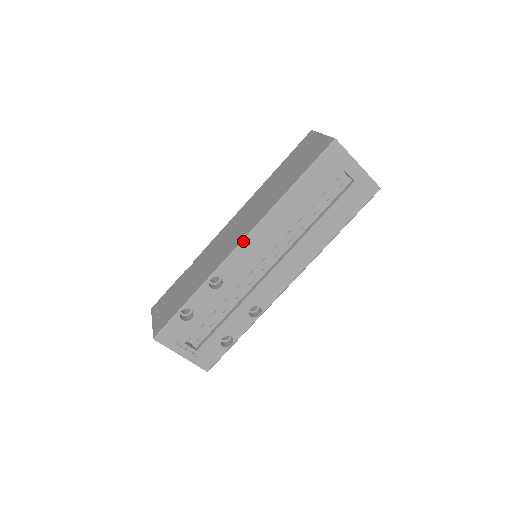
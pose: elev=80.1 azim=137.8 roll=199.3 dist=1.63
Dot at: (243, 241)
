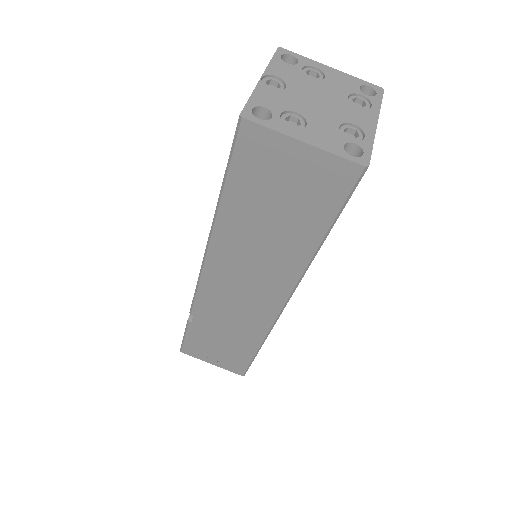
Dot at: occluded
